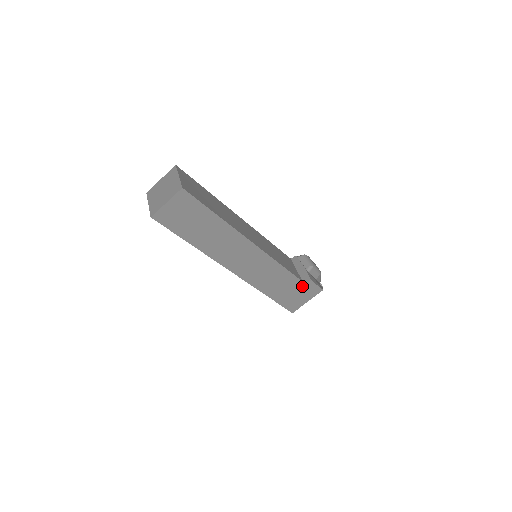
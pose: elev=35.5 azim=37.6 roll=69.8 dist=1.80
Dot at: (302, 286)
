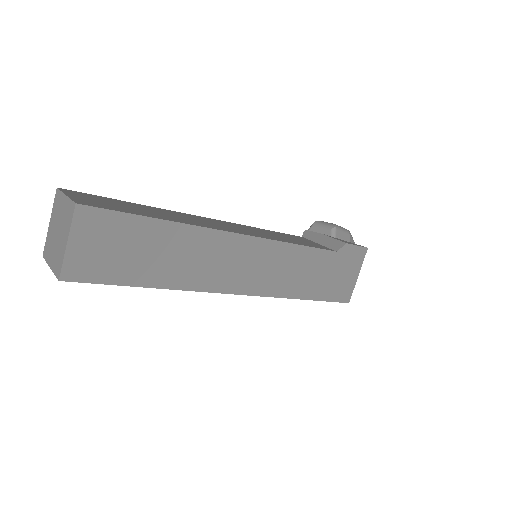
Dot at: (339, 258)
